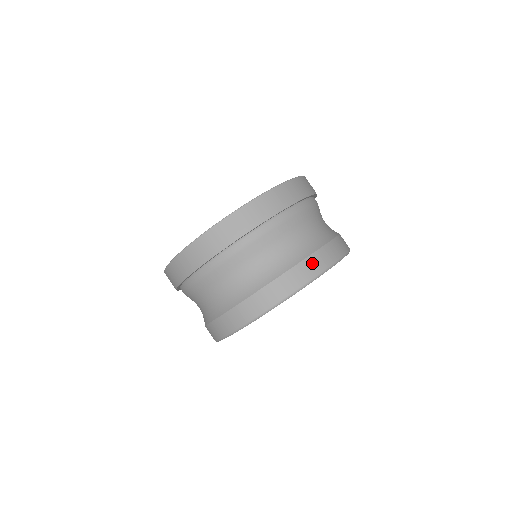
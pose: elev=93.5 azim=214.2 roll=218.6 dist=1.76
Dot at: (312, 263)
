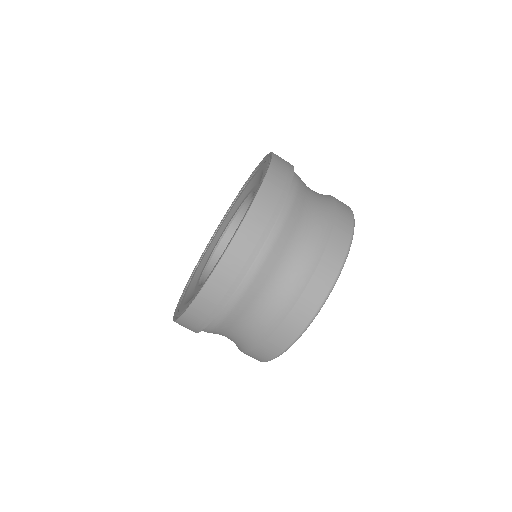
Dot at: (343, 216)
